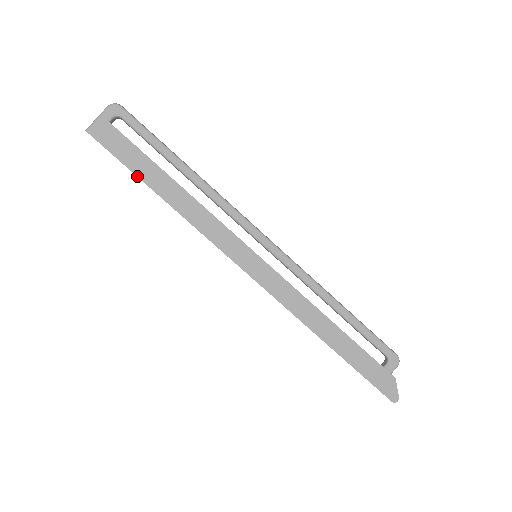
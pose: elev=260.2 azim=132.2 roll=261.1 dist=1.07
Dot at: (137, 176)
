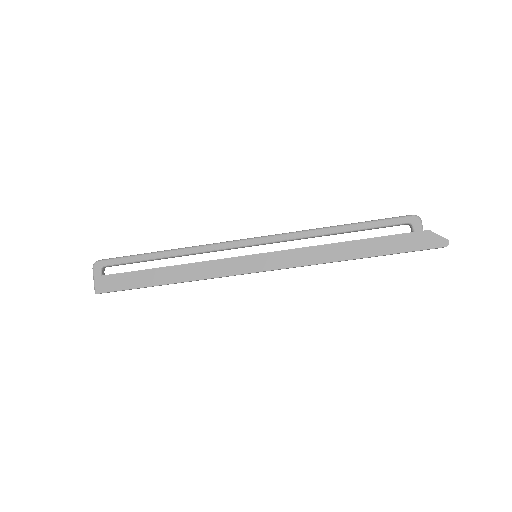
Dot at: (144, 287)
